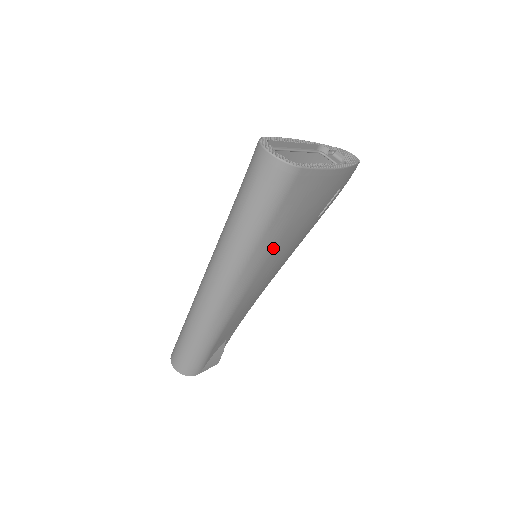
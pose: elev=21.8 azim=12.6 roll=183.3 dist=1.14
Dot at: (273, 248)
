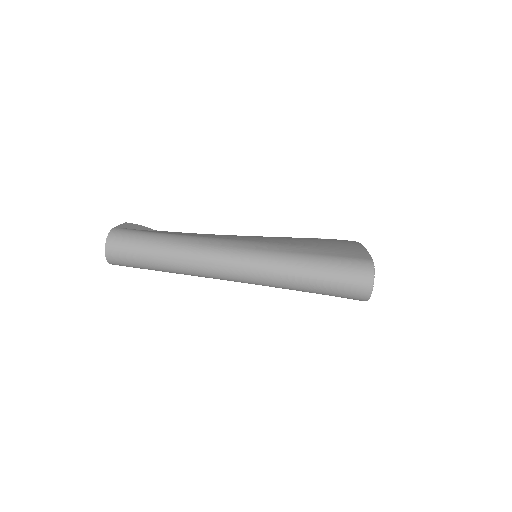
Dot at: occluded
